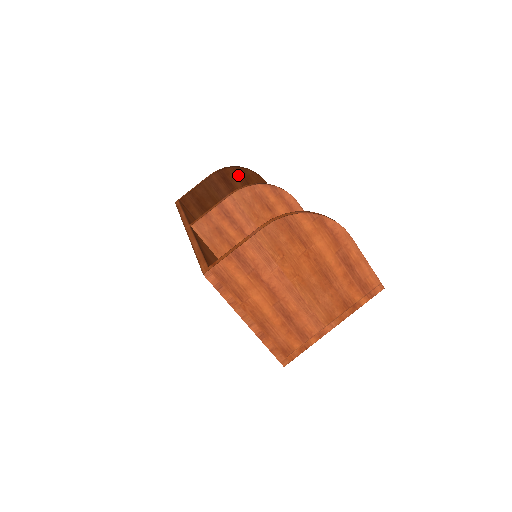
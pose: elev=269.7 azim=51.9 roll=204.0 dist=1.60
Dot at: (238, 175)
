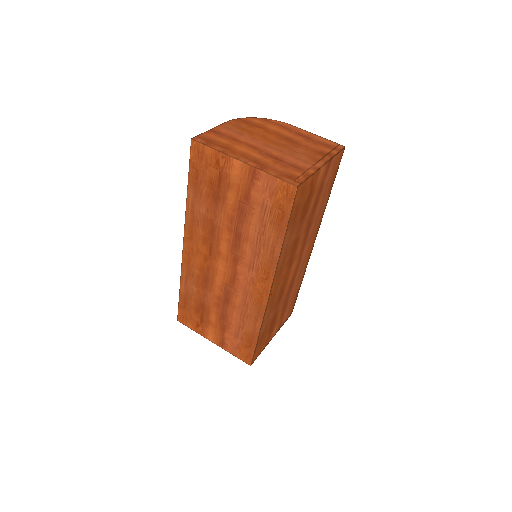
Dot at: occluded
